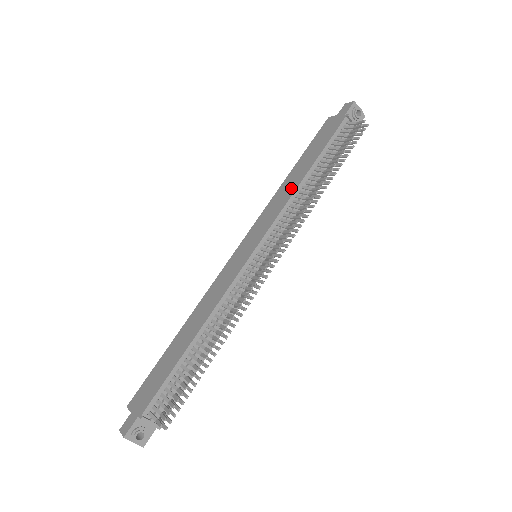
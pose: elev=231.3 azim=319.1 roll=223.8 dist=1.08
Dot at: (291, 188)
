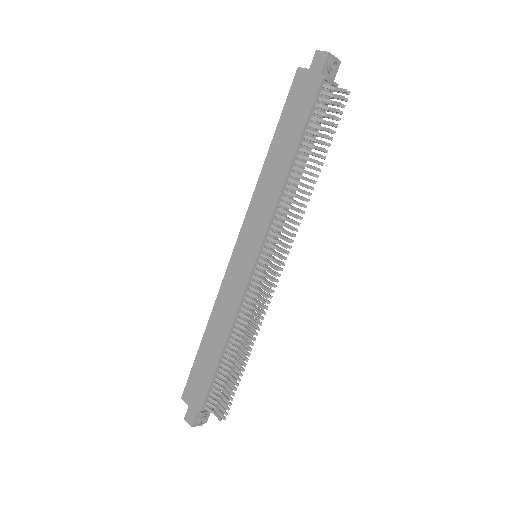
Dot at: (276, 181)
